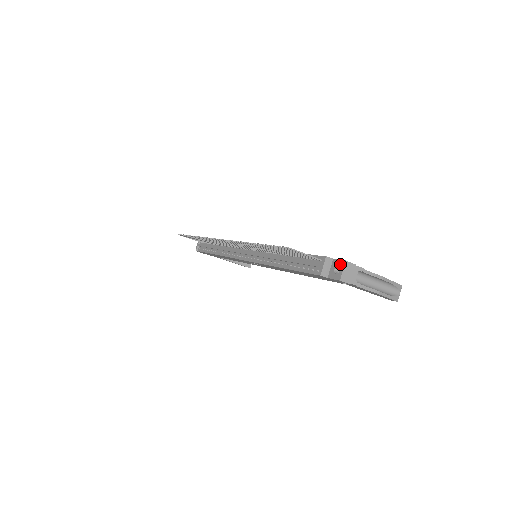
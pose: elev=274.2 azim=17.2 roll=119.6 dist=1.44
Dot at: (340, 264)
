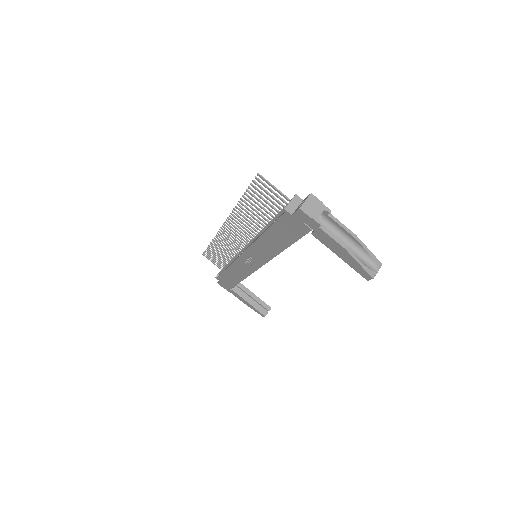
Dot at: (306, 198)
